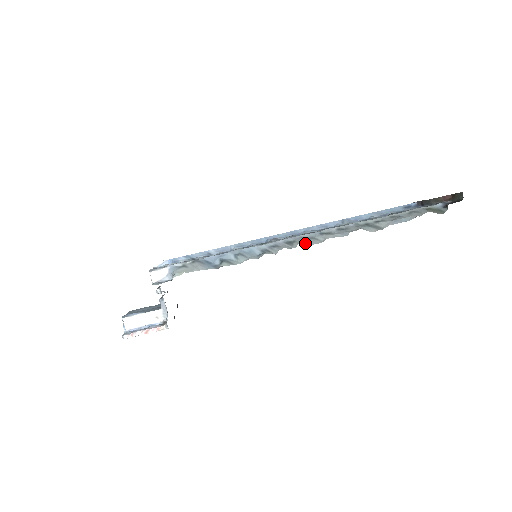
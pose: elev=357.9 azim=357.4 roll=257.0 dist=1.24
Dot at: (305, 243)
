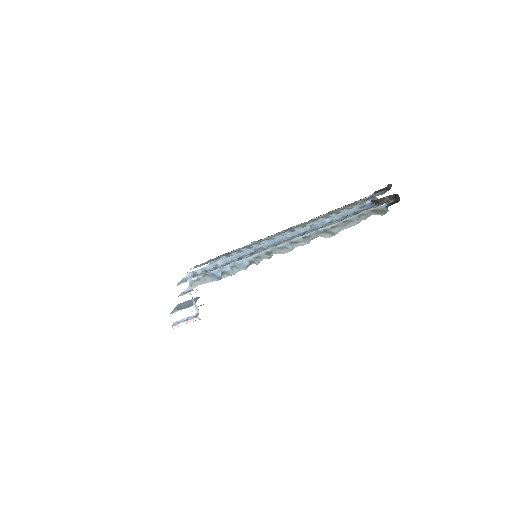
Dot at: (278, 253)
